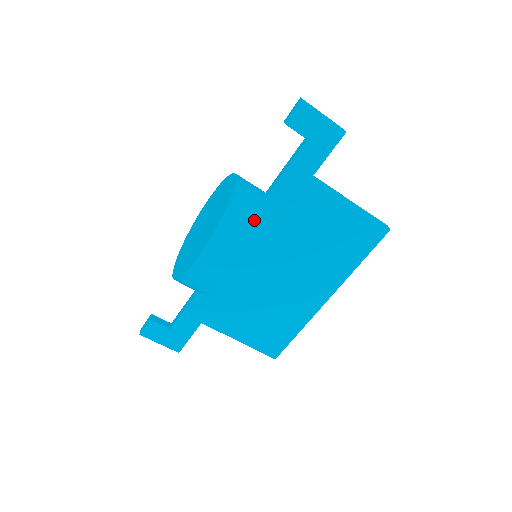
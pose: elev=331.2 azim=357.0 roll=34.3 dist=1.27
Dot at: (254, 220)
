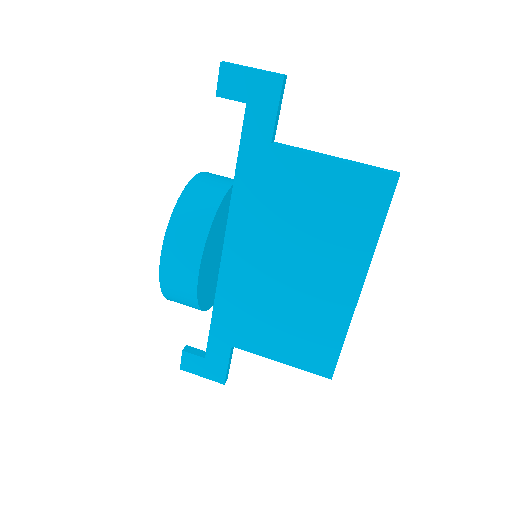
Dot at: (209, 211)
